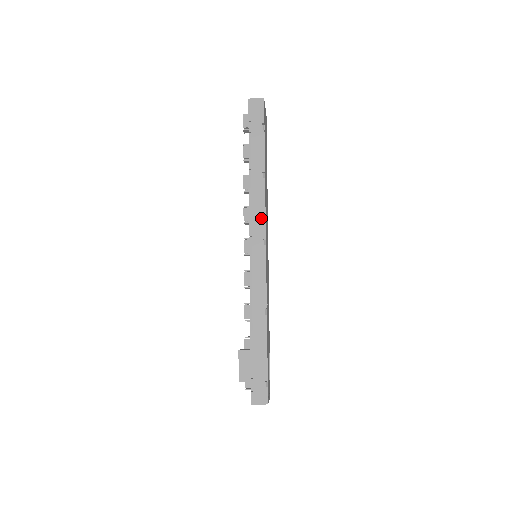
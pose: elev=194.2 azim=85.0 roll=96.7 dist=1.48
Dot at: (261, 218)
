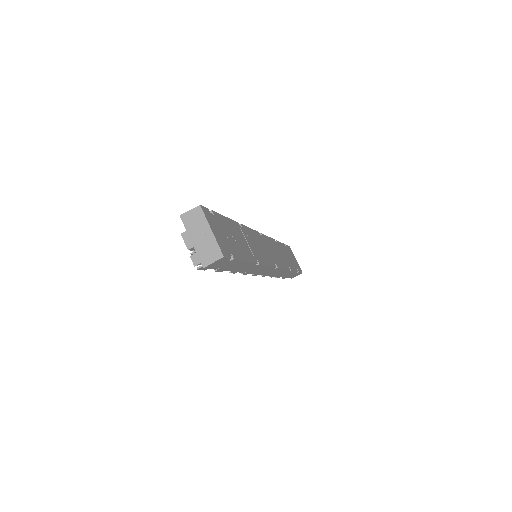
Dot at: occluded
